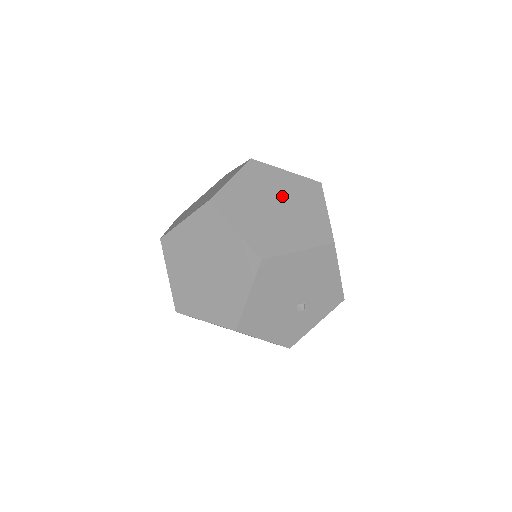
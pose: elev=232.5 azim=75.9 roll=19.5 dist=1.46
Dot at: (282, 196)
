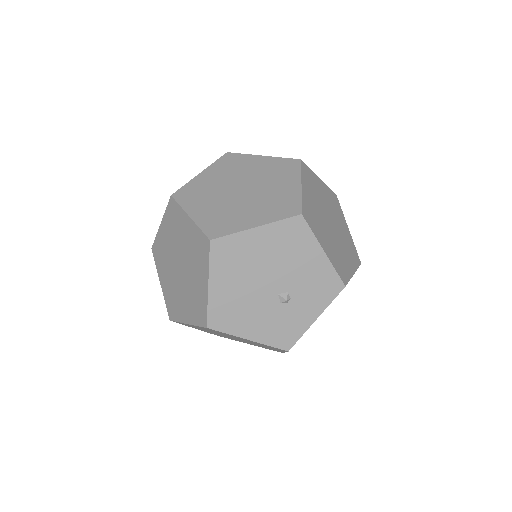
Dot at: (251, 179)
